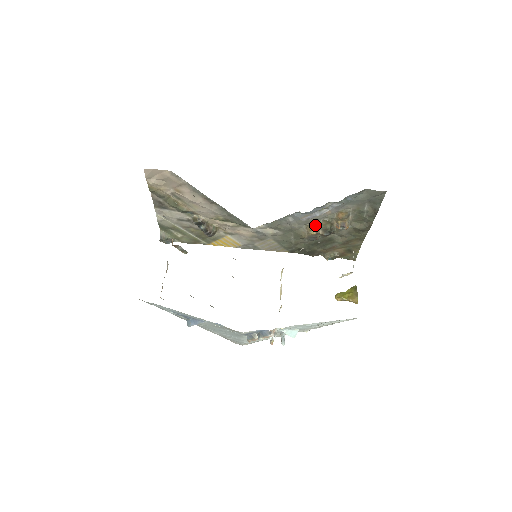
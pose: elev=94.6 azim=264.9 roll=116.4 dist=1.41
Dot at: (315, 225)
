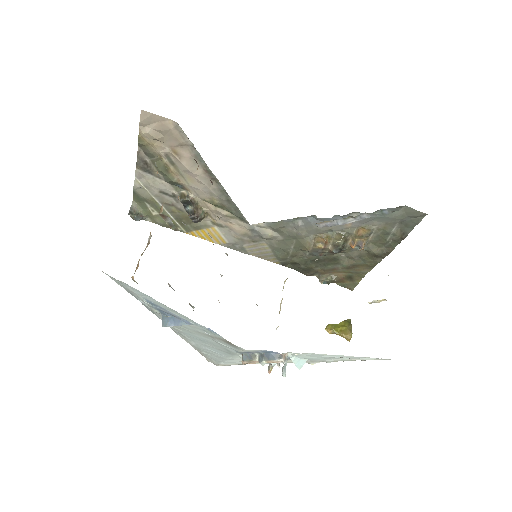
Dot at: (326, 237)
